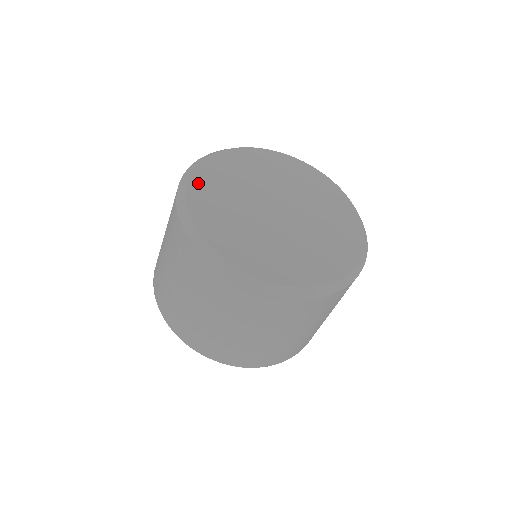
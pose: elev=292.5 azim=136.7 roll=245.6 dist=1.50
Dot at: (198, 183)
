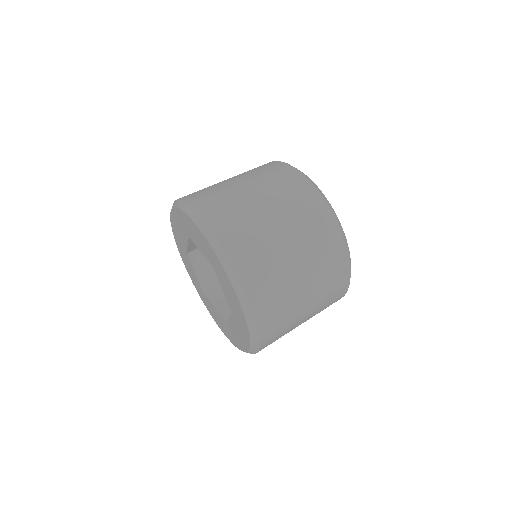
Dot at: occluded
